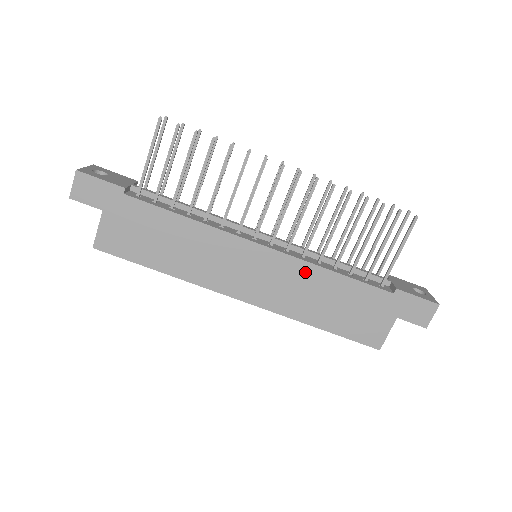
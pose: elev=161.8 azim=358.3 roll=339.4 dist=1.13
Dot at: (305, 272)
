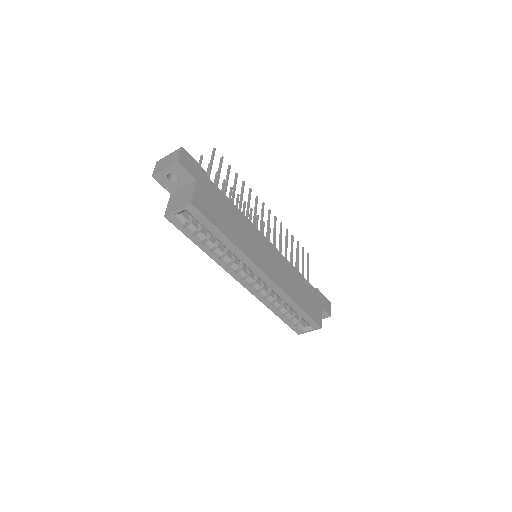
Dot at: (287, 265)
